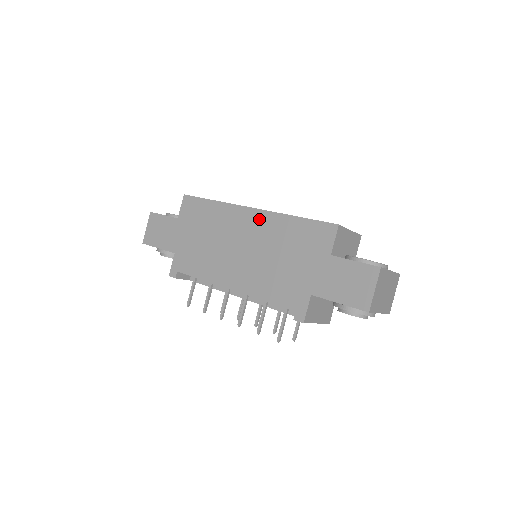
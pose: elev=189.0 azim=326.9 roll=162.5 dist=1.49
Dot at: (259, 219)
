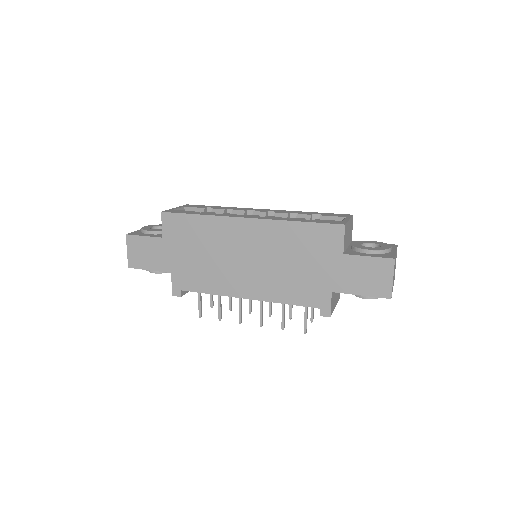
Dot at: (258, 228)
